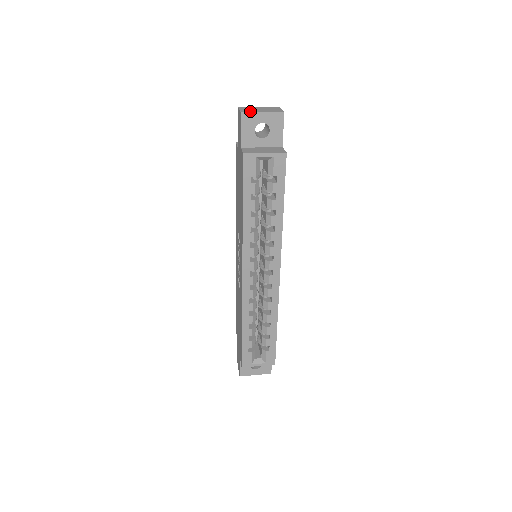
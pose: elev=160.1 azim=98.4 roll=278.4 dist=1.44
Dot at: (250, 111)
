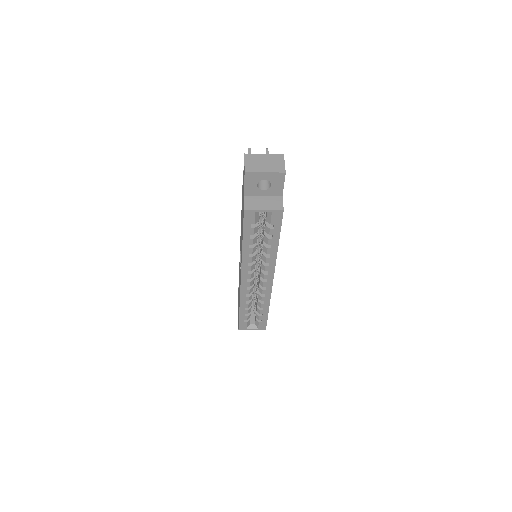
Dot at: (254, 169)
